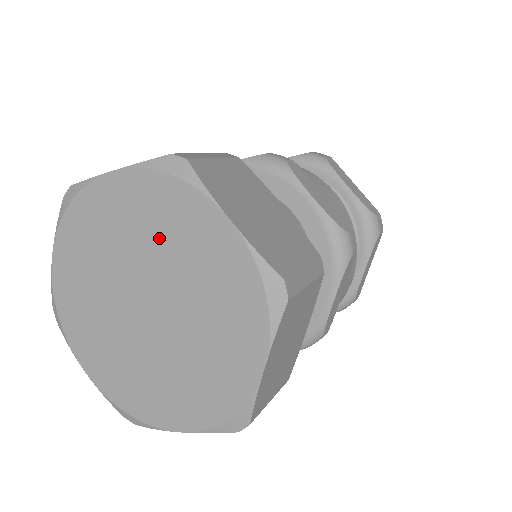
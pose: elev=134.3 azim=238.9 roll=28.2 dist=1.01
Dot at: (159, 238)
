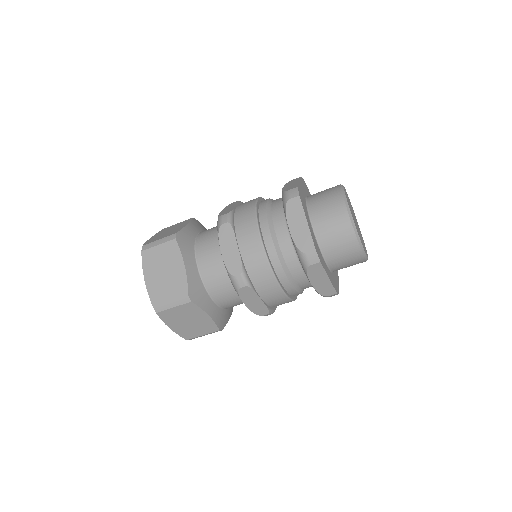
Dot at: occluded
